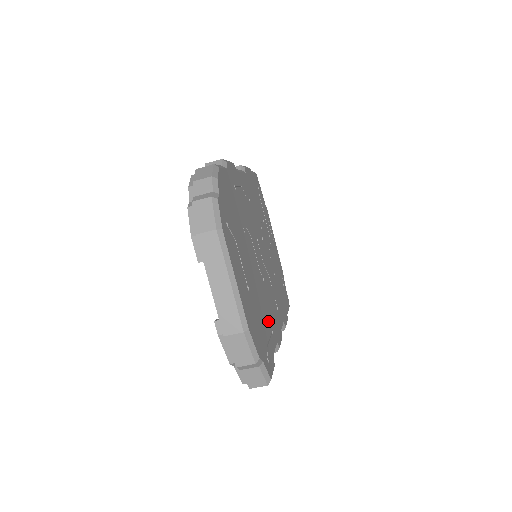
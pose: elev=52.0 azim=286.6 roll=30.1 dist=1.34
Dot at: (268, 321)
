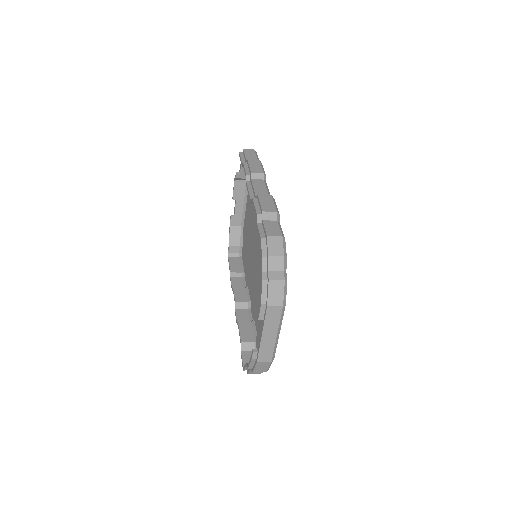
Dot at: occluded
